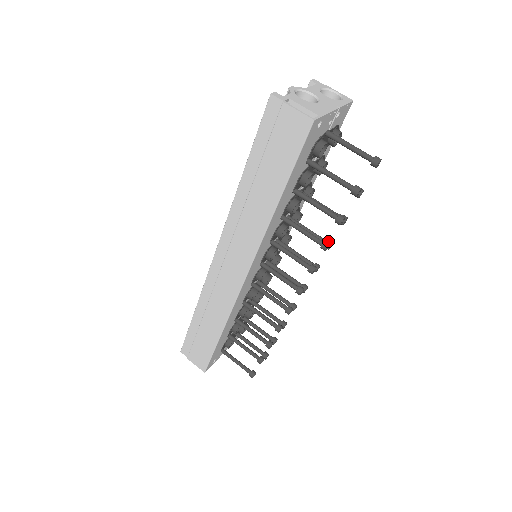
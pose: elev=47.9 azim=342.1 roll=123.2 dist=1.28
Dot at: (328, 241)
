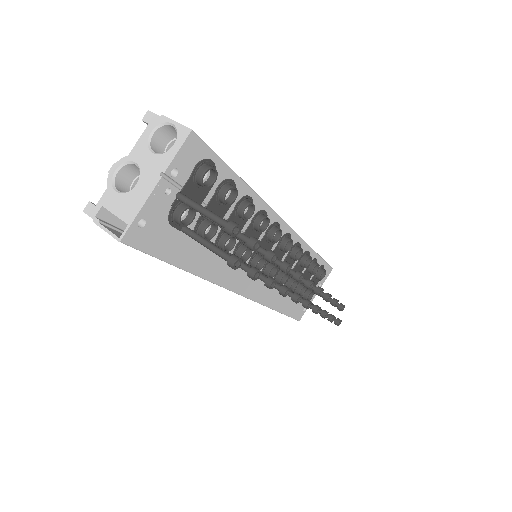
Dot at: (281, 266)
